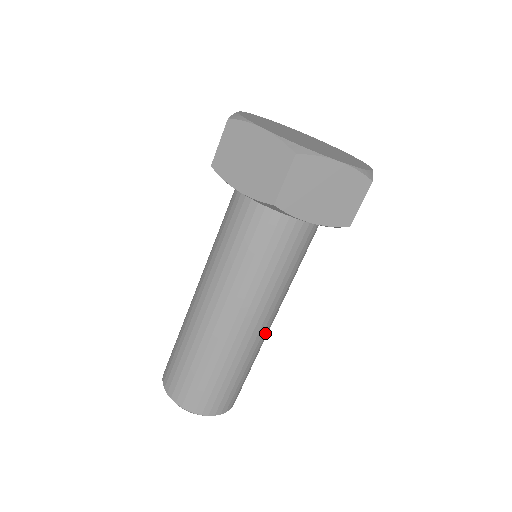
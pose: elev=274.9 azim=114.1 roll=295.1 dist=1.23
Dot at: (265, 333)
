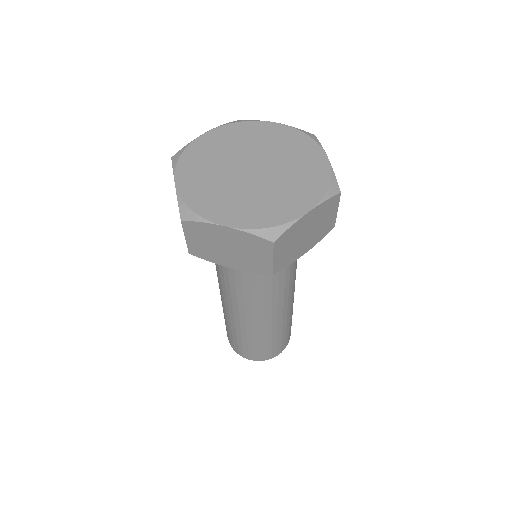
Dot at: occluded
